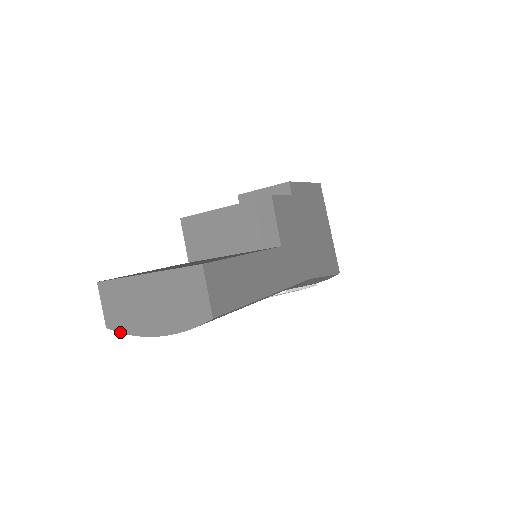
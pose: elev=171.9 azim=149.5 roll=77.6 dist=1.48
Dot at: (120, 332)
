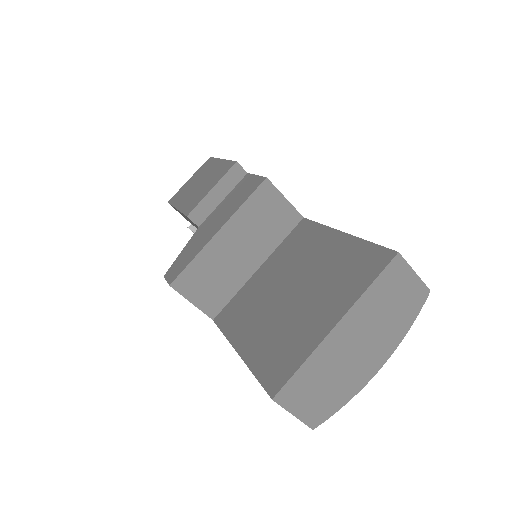
Dot at: (334, 413)
